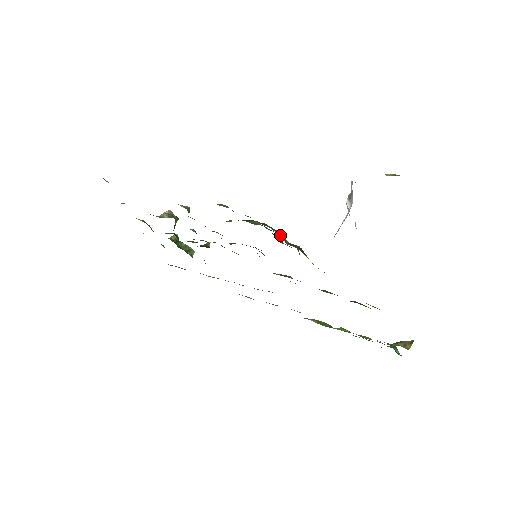
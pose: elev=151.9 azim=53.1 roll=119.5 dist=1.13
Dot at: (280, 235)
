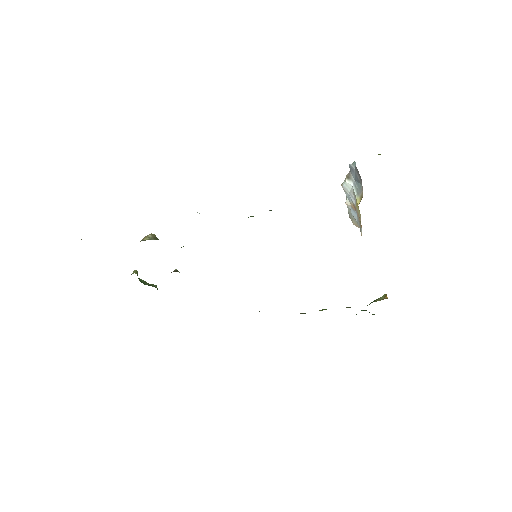
Dot at: occluded
